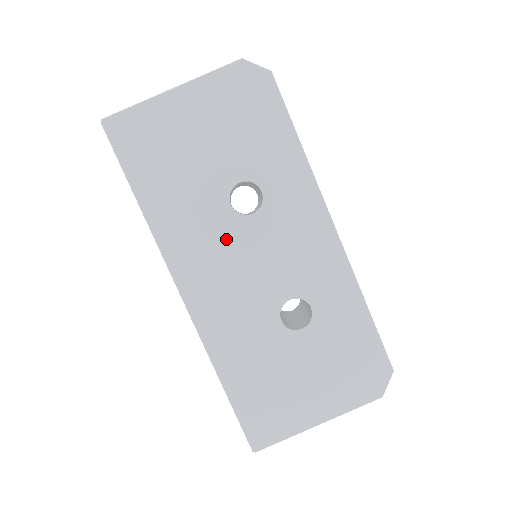
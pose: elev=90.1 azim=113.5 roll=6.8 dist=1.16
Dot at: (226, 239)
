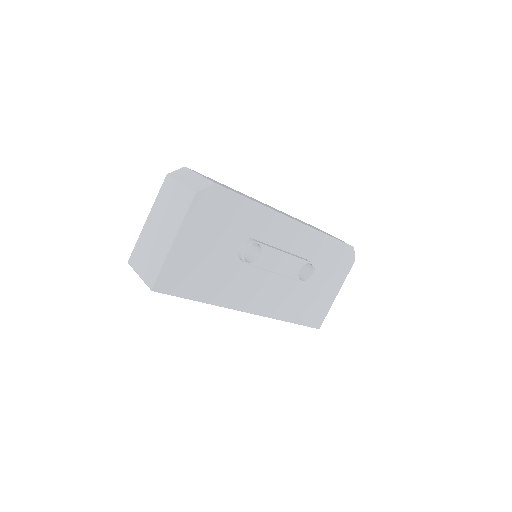
Dot at: (252, 274)
